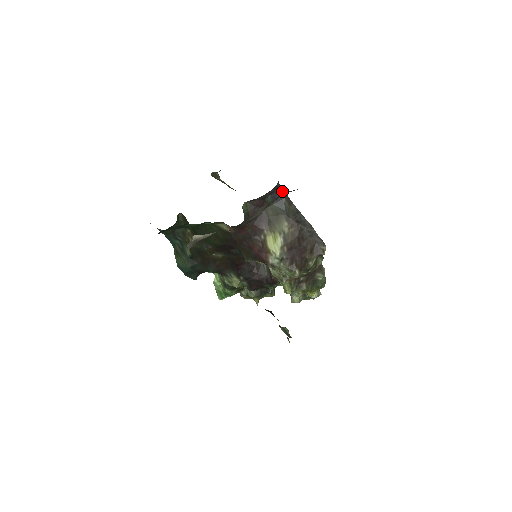
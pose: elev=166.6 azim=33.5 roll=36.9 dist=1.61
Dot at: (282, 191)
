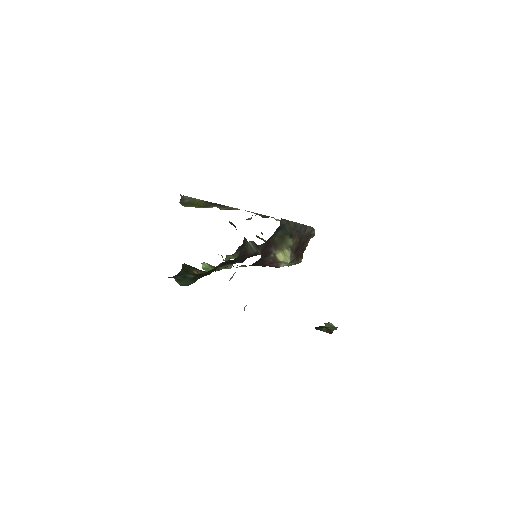
Dot at: (283, 221)
